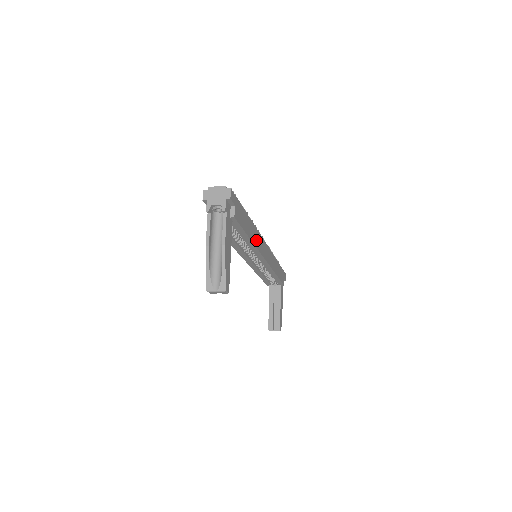
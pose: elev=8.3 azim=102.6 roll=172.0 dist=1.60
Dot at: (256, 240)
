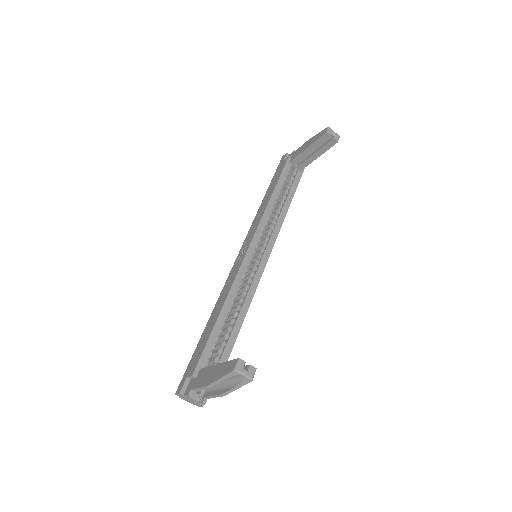
Dot at: occluded
